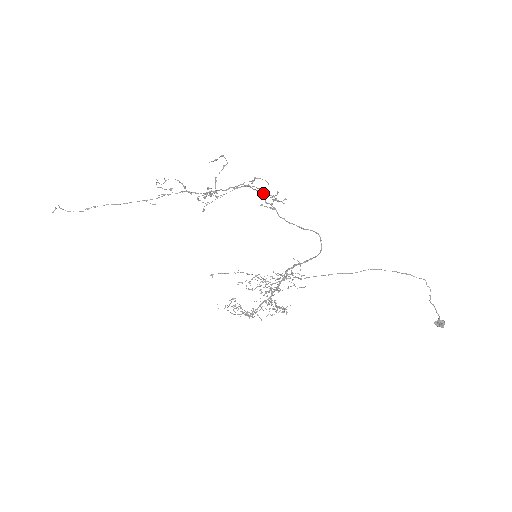
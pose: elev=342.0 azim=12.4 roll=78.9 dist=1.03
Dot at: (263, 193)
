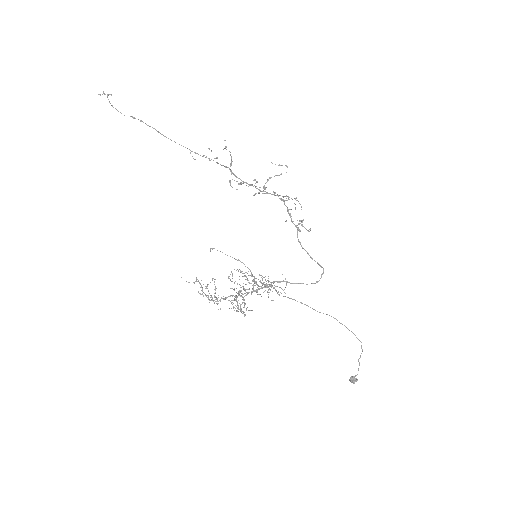
Dot at: (290, 213)
